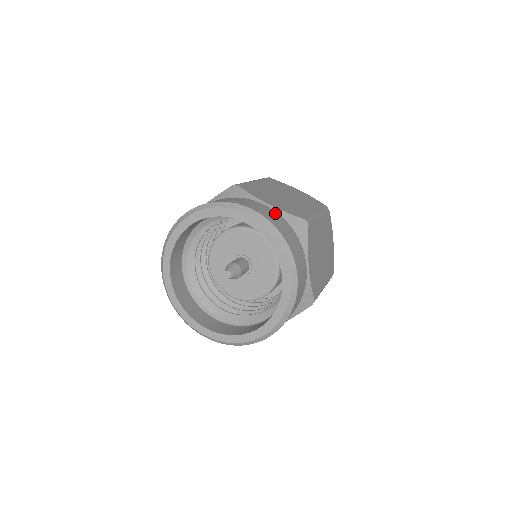
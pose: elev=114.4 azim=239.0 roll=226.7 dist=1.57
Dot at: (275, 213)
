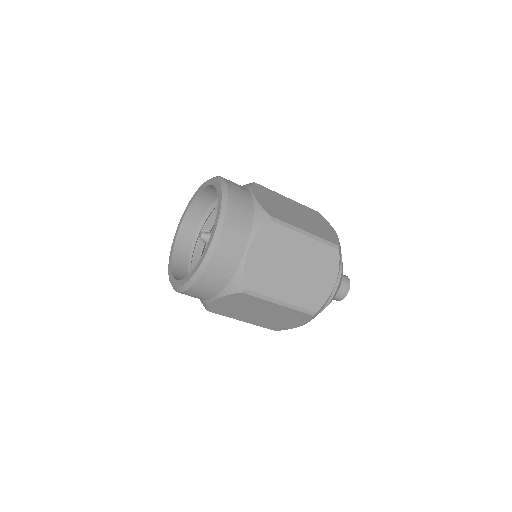
Dot at: (249, 199)
